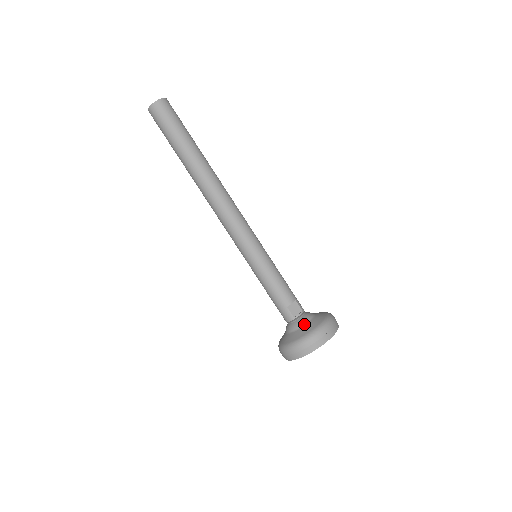
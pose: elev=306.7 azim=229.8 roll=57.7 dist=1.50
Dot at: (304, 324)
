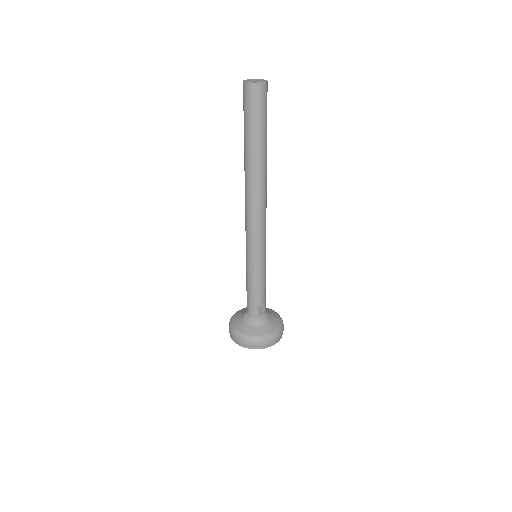
Dot at: (264, 324)
